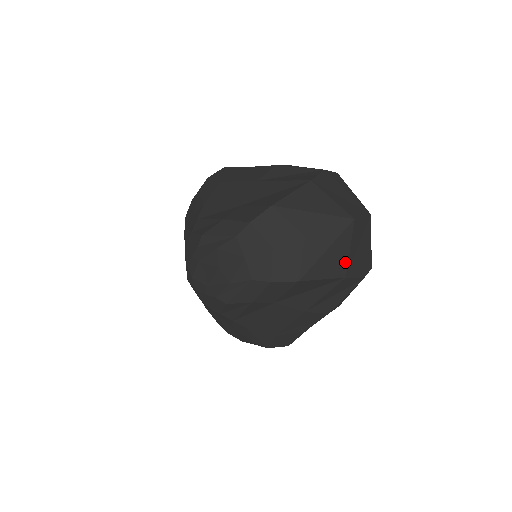
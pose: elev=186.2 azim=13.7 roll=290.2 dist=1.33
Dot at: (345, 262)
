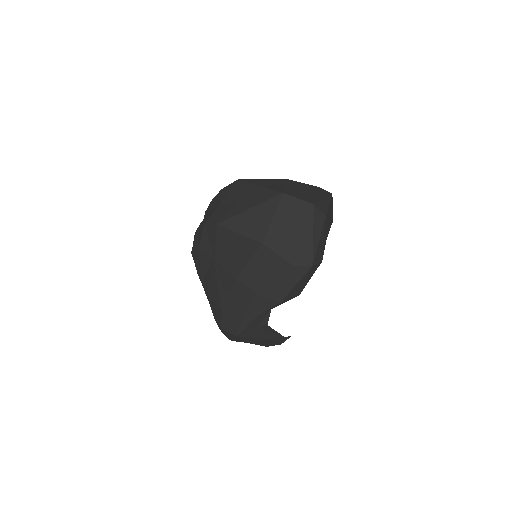
Dot at: (265, 228)
